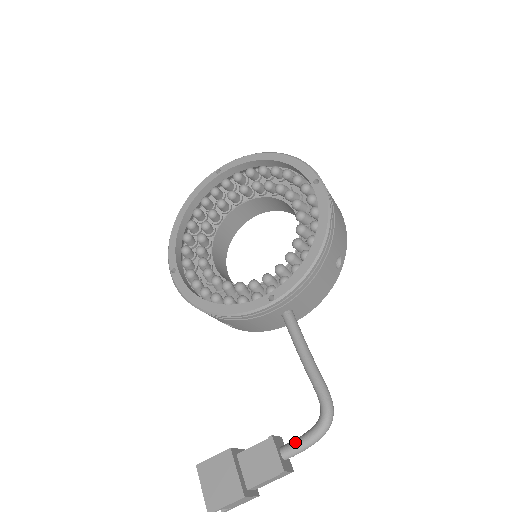
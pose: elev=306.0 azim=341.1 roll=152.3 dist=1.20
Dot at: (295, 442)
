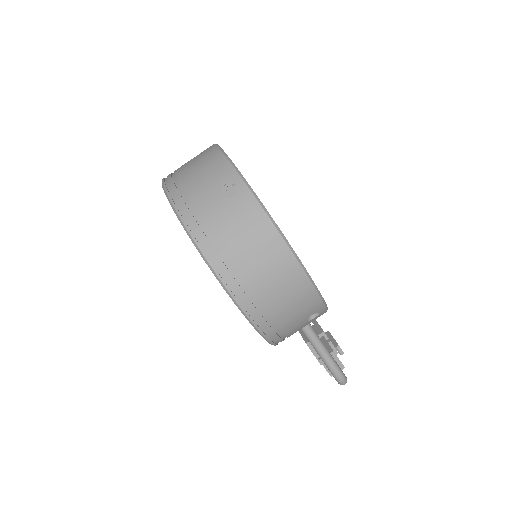
Dot at: occluded
